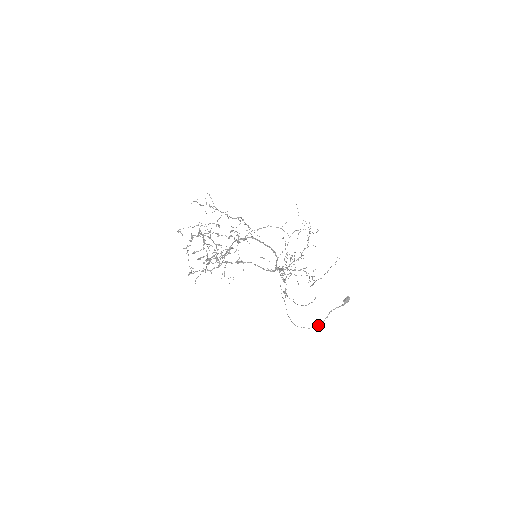
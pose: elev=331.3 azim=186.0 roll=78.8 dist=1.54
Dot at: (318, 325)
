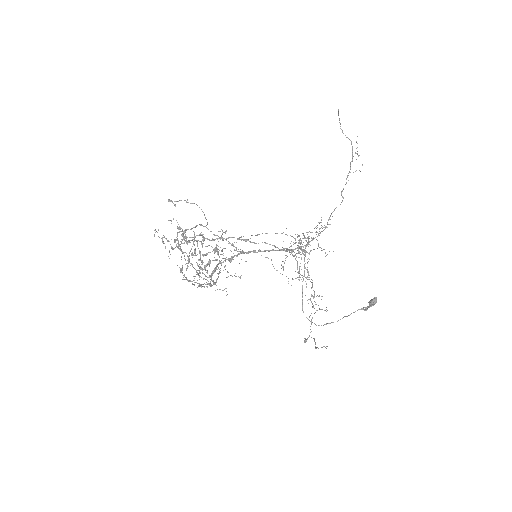
Dot at: occluded
